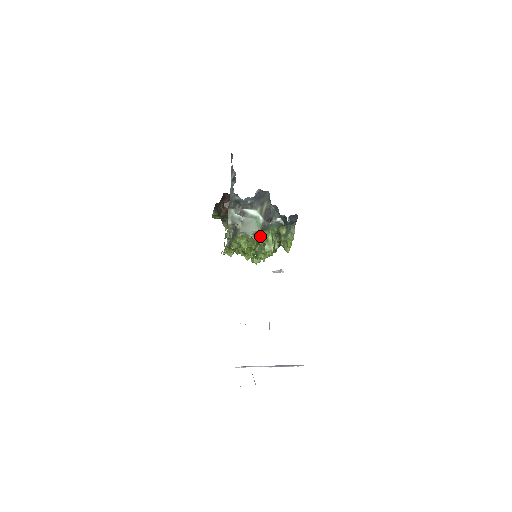
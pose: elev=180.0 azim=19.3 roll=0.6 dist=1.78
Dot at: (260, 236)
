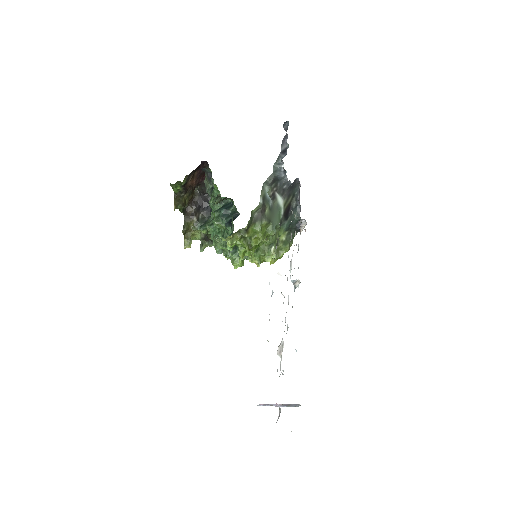
Dot at: occluded
